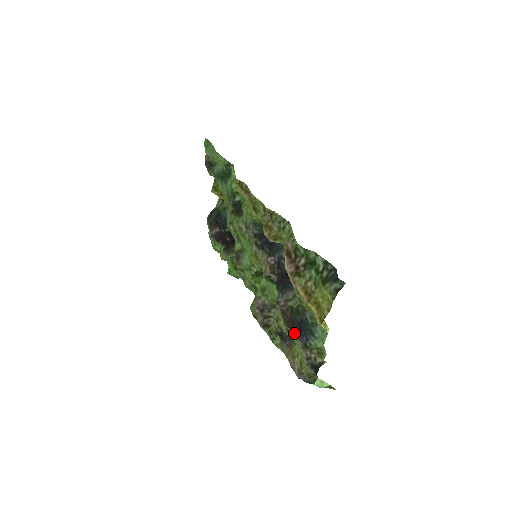
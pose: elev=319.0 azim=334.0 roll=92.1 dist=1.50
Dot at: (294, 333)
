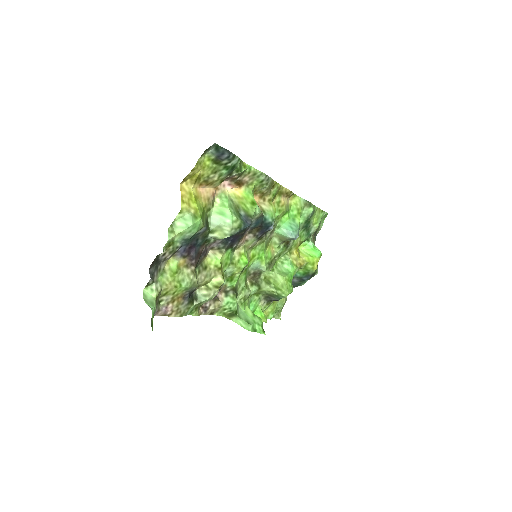
Dot at: (190, 263)
